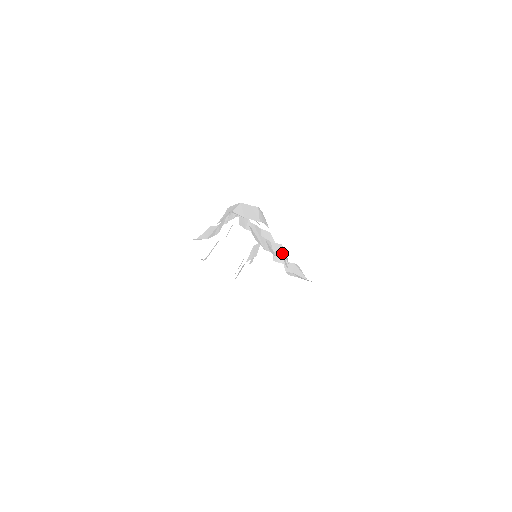
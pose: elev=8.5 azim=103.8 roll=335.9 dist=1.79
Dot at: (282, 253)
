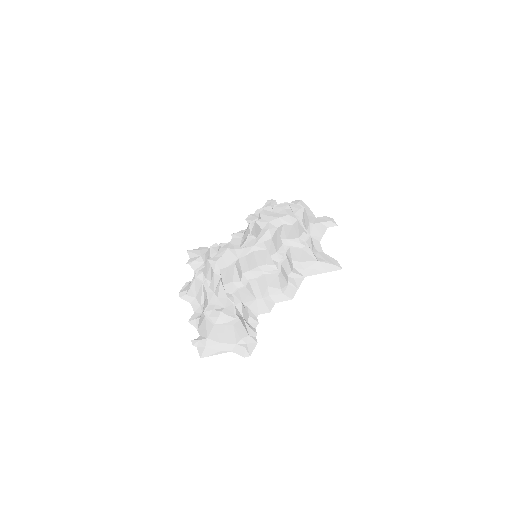
Dot at: (278, 286)
